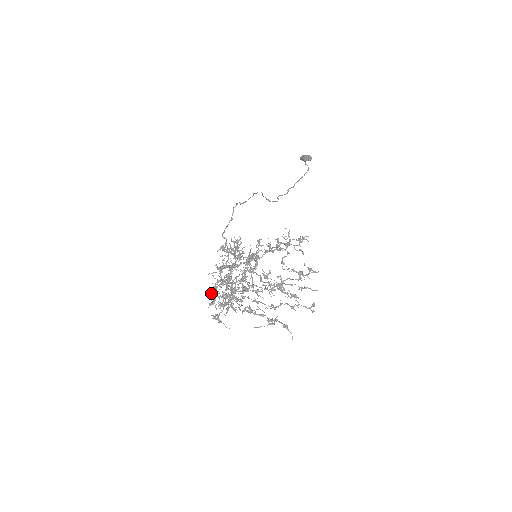
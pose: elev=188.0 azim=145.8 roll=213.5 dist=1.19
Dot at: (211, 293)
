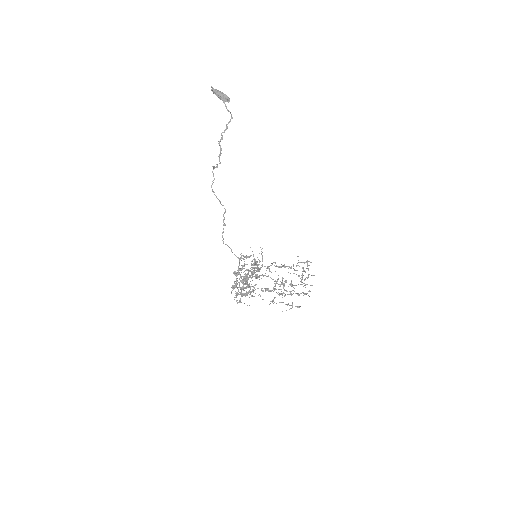
Dot at: occluded
